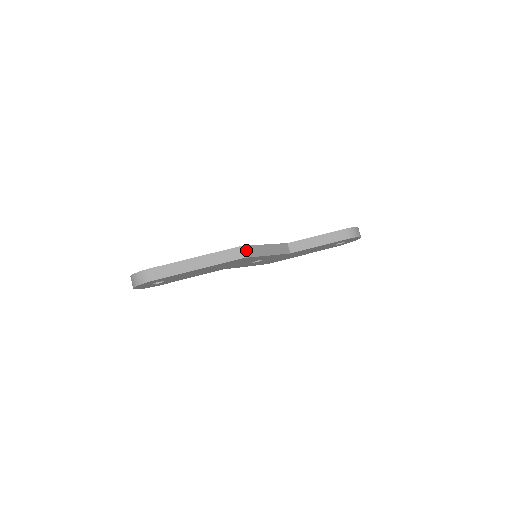
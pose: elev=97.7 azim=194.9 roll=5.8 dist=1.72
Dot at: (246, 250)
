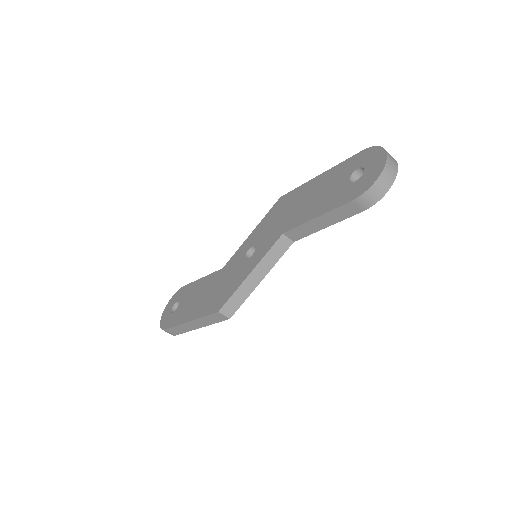
Dot at: (227, 309)
